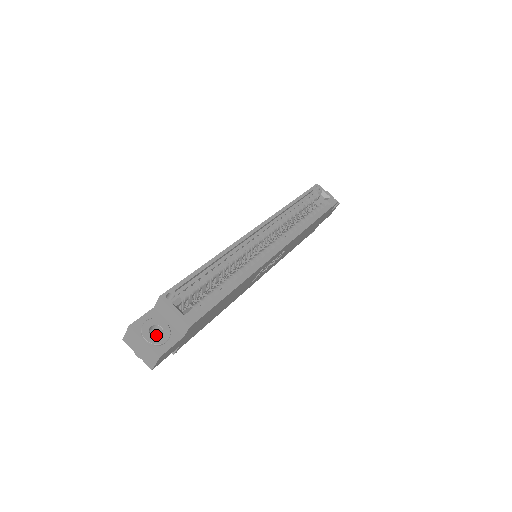
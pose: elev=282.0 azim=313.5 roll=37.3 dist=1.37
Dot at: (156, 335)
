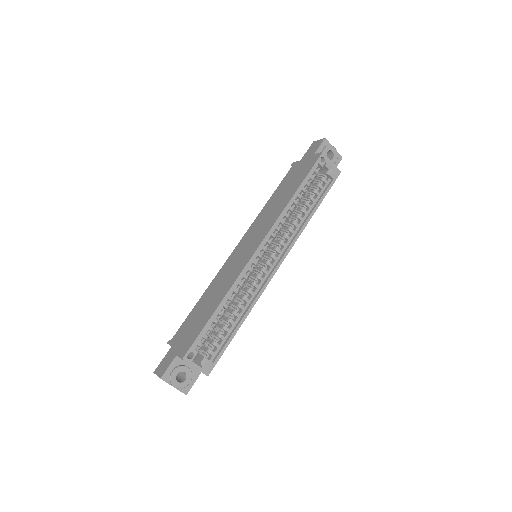
Dot at: occluded
